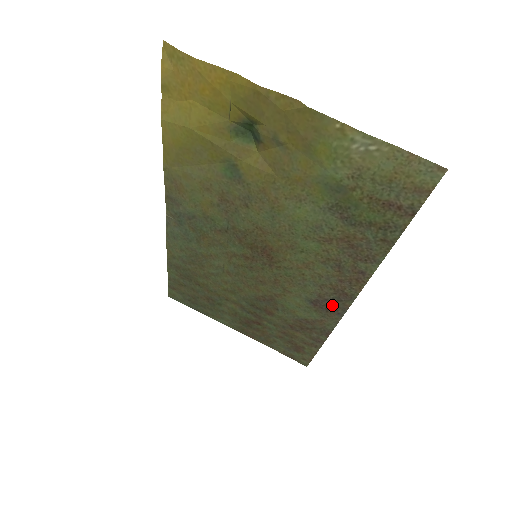
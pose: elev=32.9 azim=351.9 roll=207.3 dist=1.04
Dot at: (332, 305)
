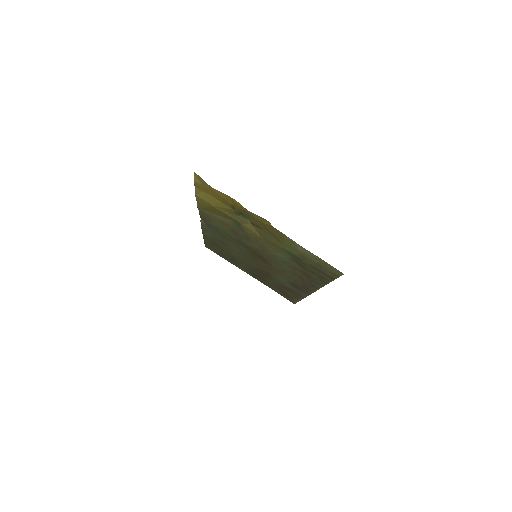
Dot at: (302, 289)
